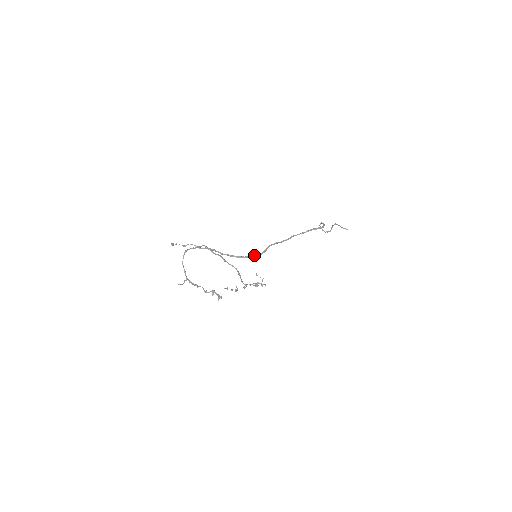
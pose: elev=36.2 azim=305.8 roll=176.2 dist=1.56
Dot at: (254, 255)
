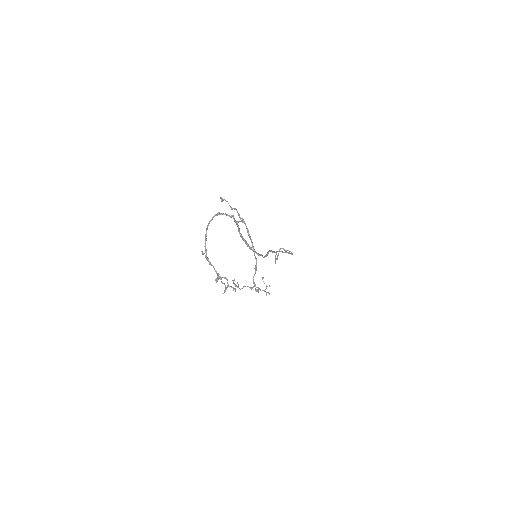
Dot at: (262, 255)
